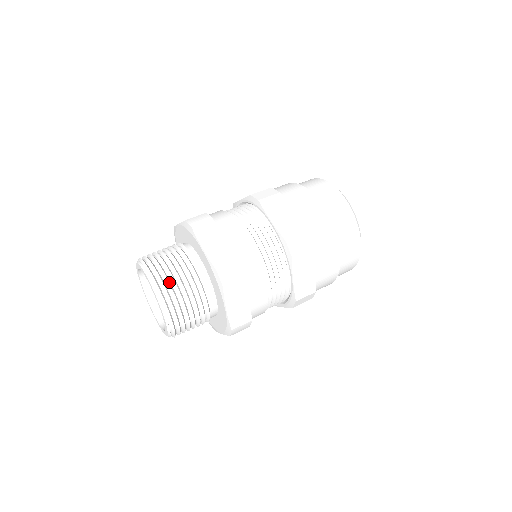
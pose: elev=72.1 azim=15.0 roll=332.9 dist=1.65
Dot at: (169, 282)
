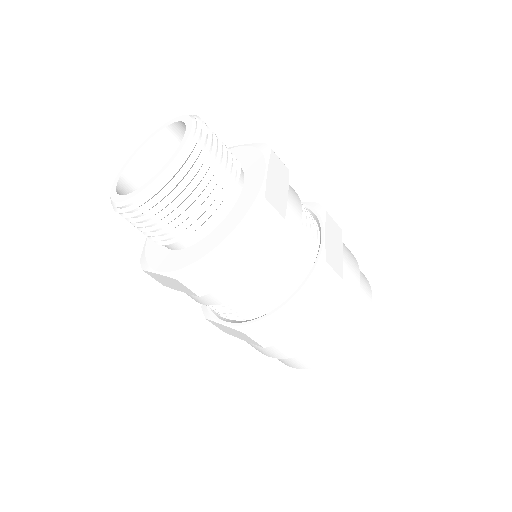
Dot at: (208, 154)
